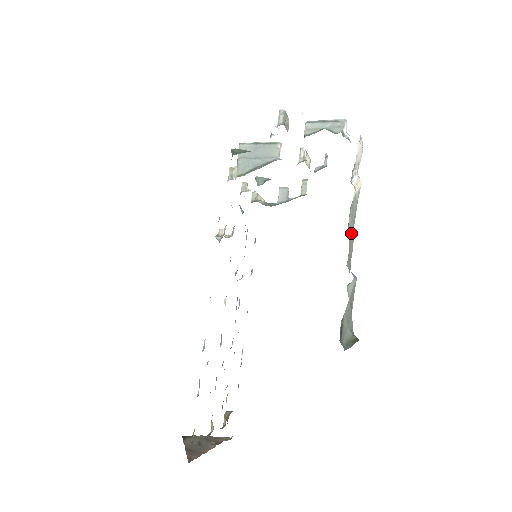
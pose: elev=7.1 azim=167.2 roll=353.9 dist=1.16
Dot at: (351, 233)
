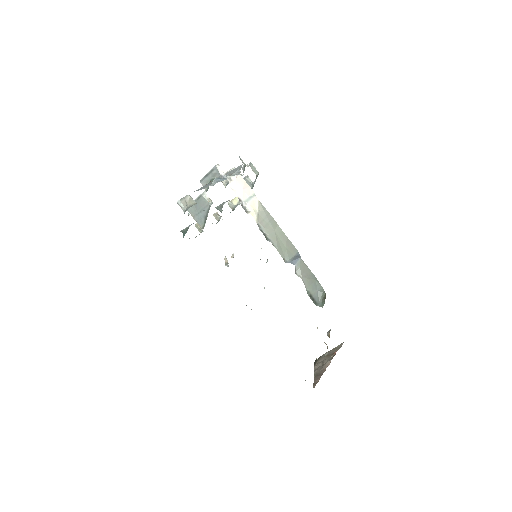
Dot at: (276, 234)
